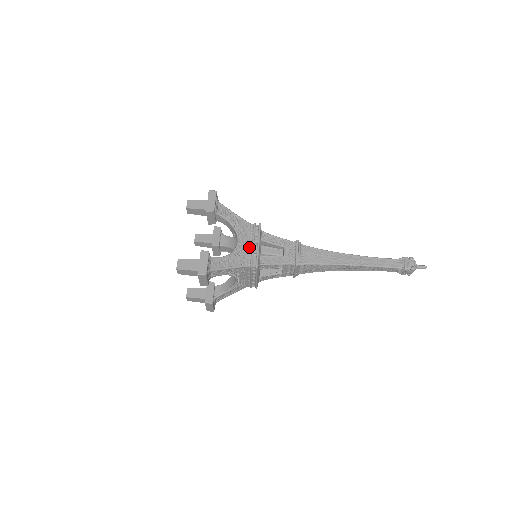
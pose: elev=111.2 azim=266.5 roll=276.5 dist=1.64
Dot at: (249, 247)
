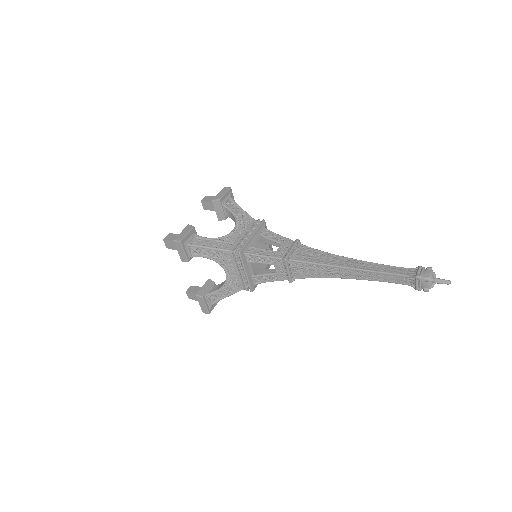
Dot at: occluded
